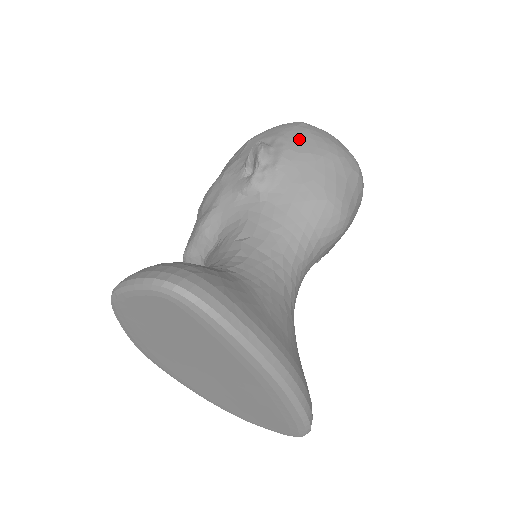
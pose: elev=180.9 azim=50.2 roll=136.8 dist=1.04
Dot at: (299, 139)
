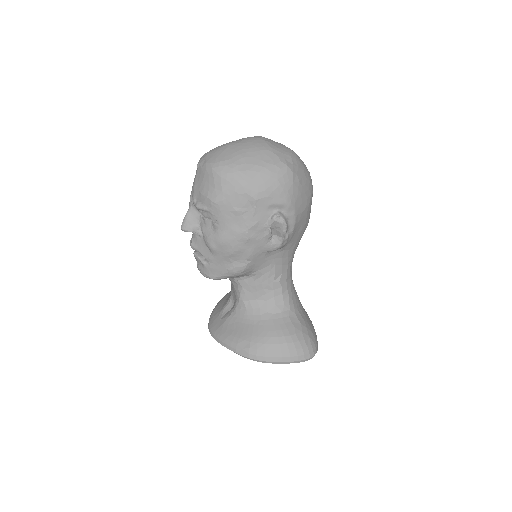
Dot at: (300, 200)
